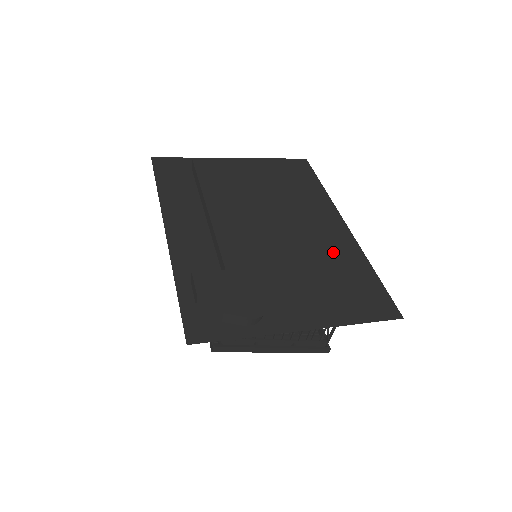
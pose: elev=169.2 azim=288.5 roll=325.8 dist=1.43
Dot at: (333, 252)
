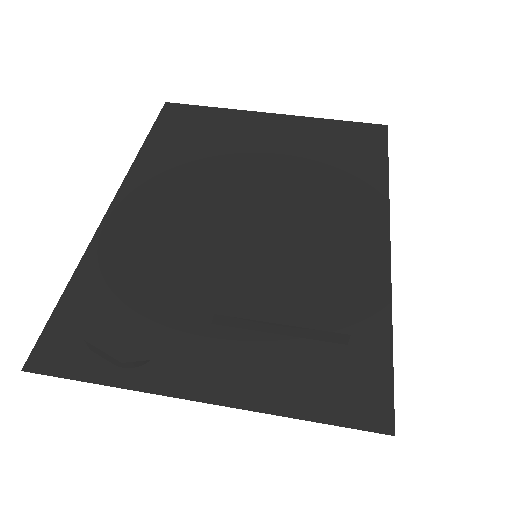
Dot at: (323, 282)
